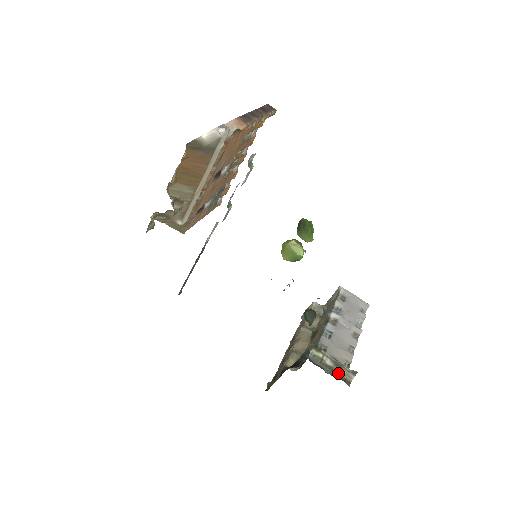
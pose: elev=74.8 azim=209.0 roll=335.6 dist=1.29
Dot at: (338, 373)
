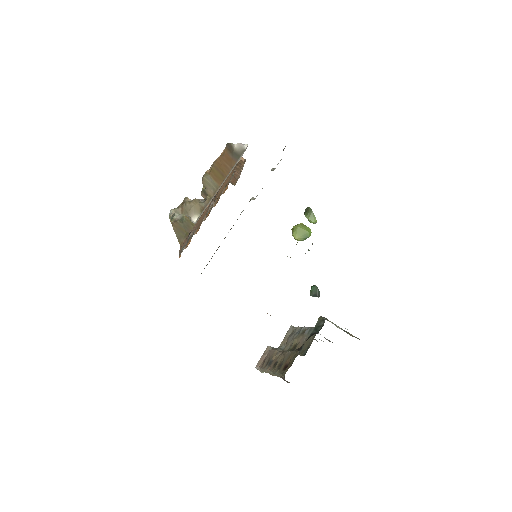
Dot at: occluded
